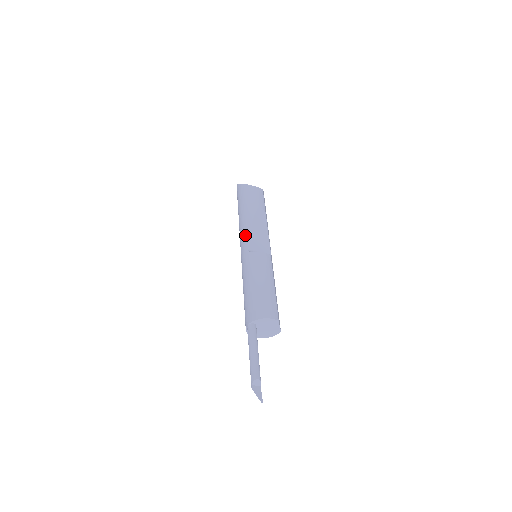
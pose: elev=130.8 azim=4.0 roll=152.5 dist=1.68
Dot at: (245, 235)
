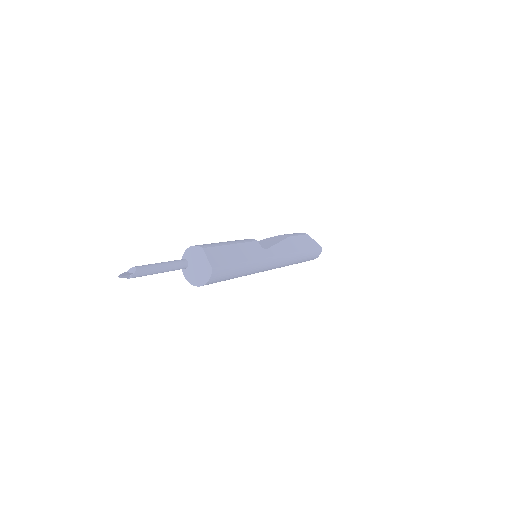
Dot at: occluded
